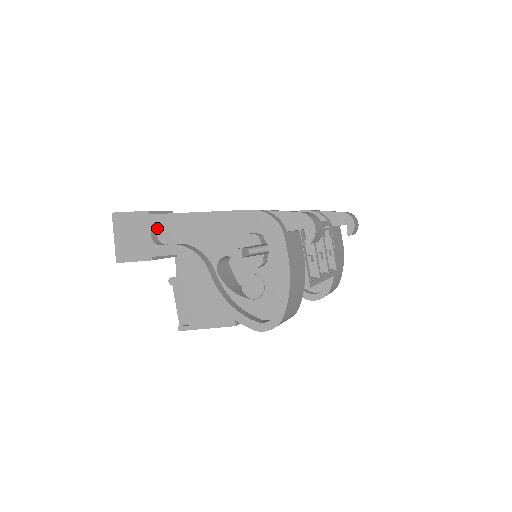
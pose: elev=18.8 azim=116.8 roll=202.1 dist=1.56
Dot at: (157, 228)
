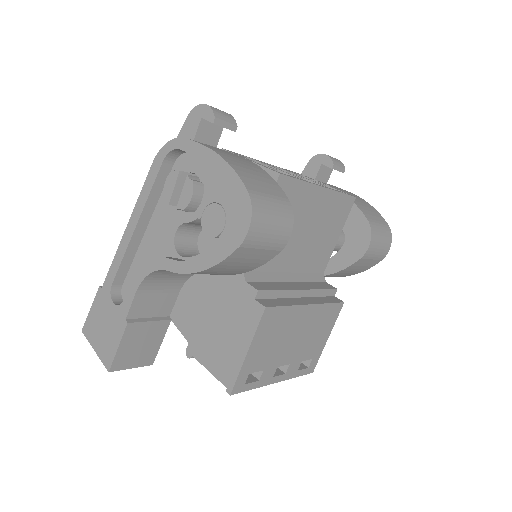
Dot at: (119, 295)
